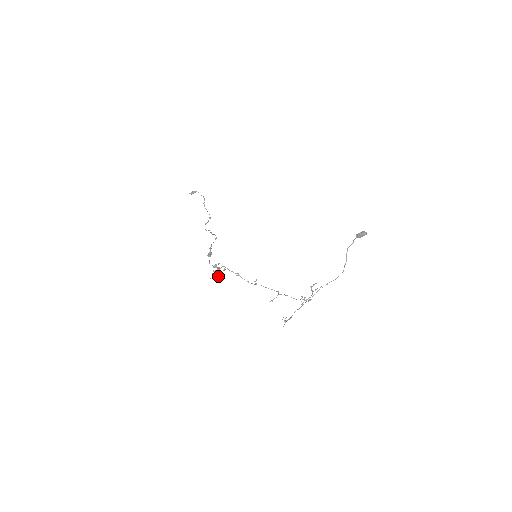
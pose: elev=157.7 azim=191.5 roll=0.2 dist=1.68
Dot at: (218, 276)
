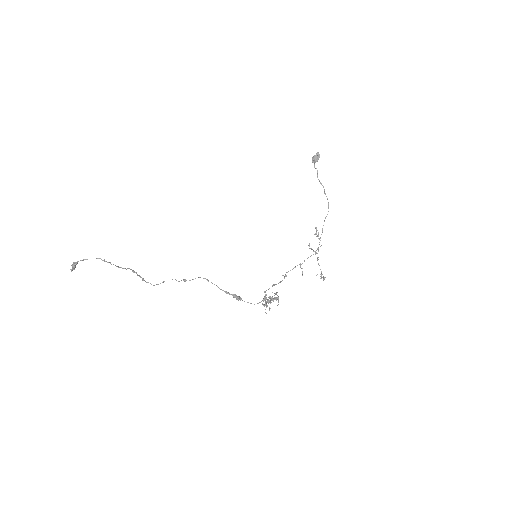
Dot at: (267, 305)
